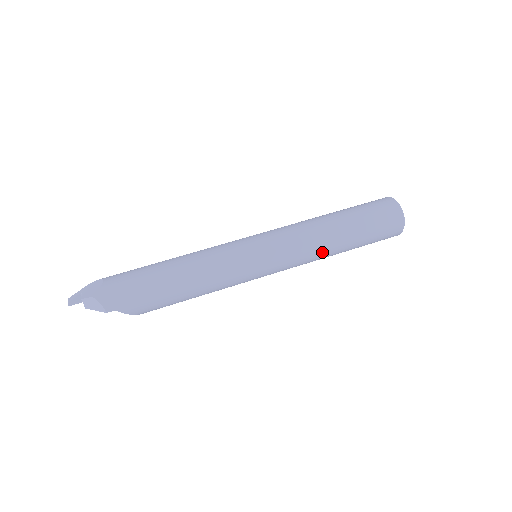
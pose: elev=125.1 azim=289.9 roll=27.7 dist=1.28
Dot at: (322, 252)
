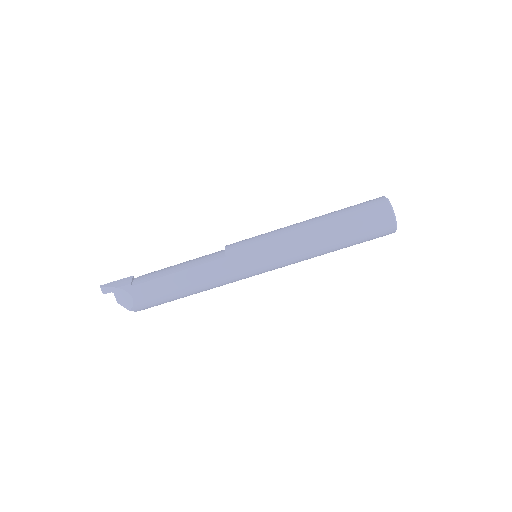
Dot at: occluded
